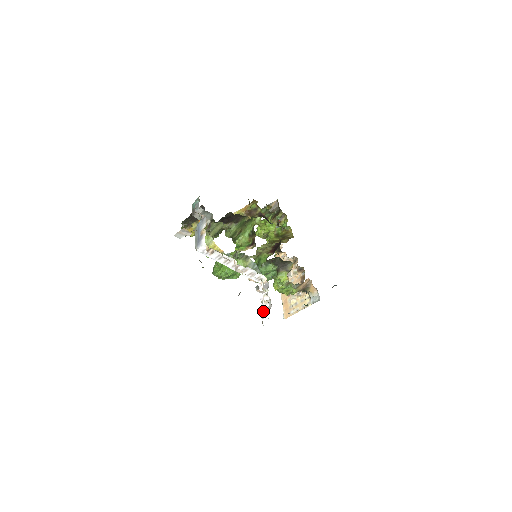
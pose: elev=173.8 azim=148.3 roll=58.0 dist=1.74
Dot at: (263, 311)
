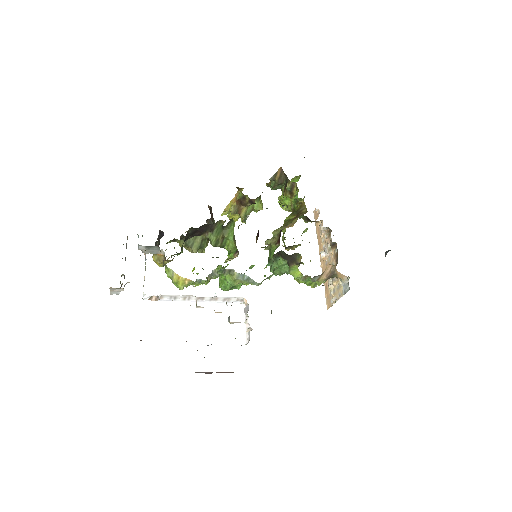
Dot at: (246, 342)
